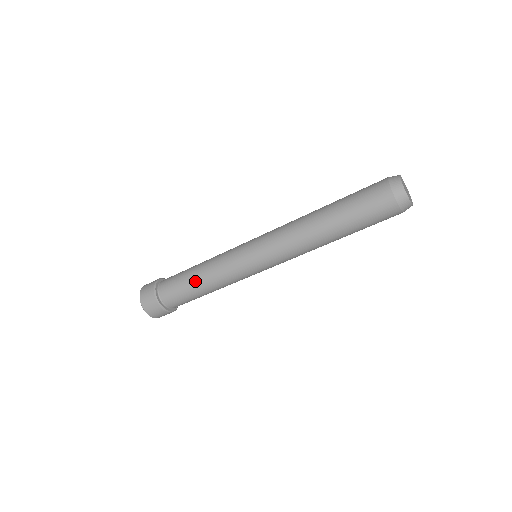
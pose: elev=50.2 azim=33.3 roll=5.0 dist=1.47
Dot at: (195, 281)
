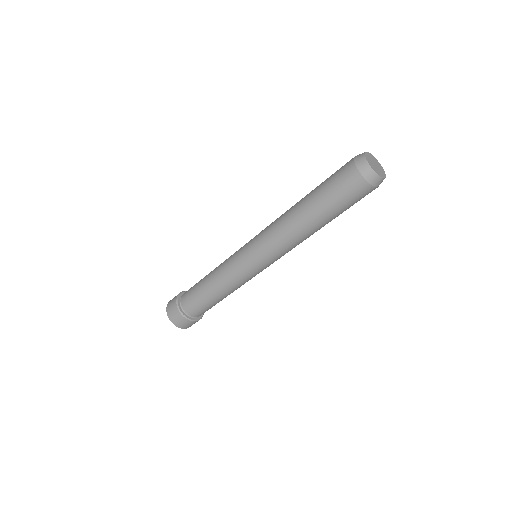
Dot at: (206, 284)
